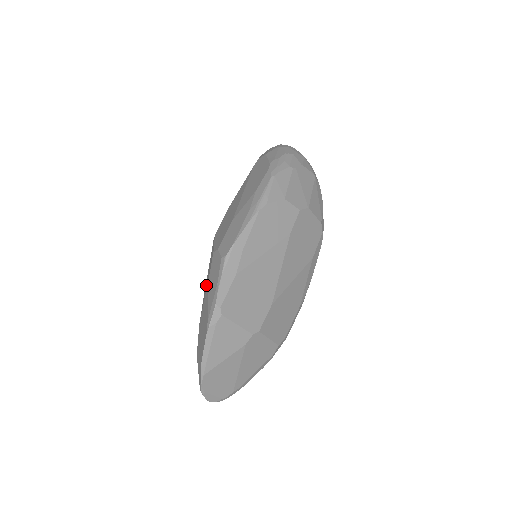
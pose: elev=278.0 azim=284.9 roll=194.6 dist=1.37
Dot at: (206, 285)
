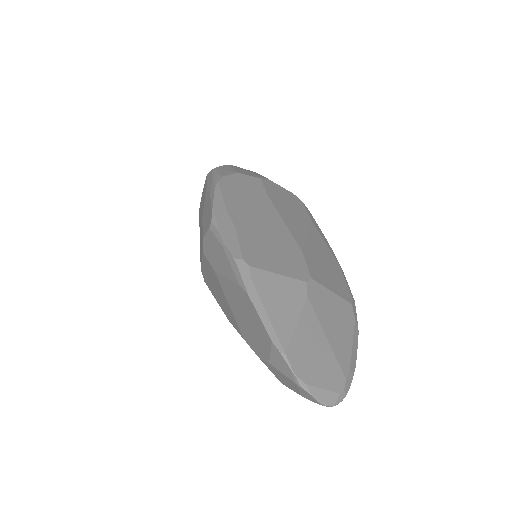
Dot at: (221, 298)
